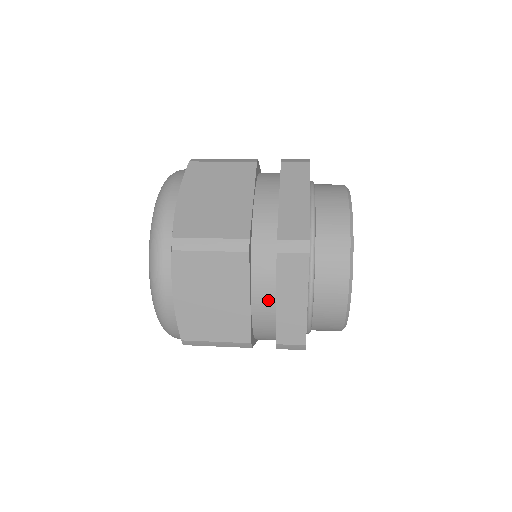
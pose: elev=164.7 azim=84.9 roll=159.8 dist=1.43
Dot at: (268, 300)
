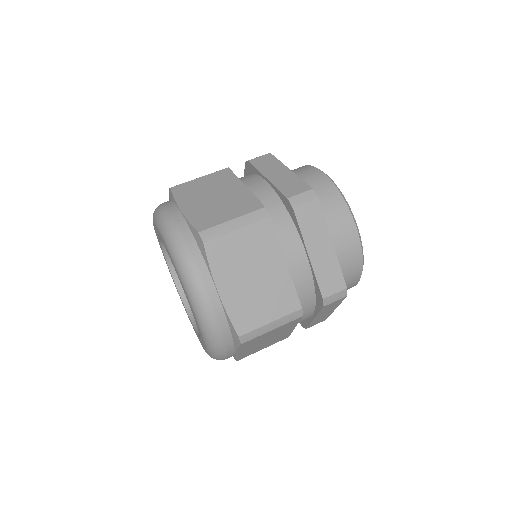
Dot at: occluded
